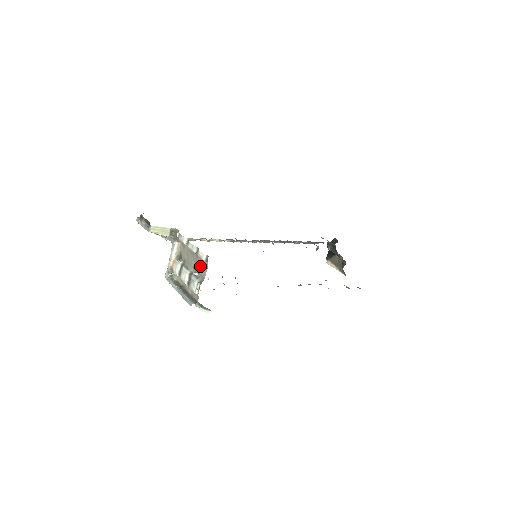
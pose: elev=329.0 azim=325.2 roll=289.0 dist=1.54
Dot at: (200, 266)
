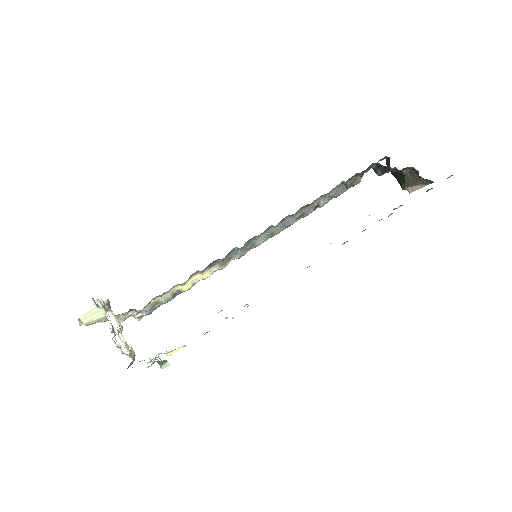
Dot at: occluded
